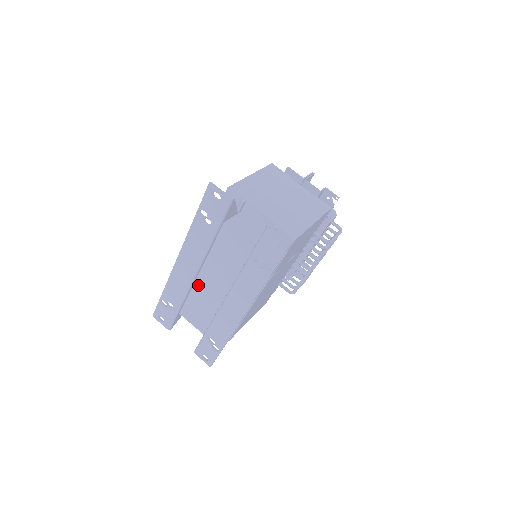
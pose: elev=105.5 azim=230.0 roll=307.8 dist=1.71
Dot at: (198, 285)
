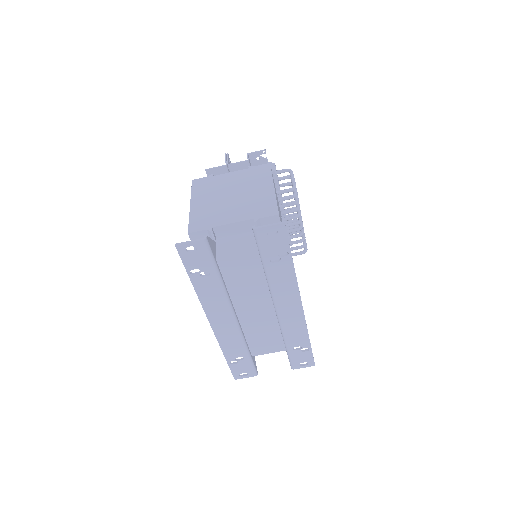
Dot at: (245, 323)
